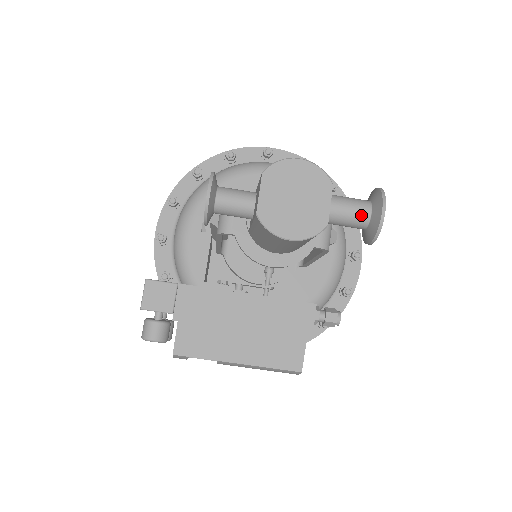
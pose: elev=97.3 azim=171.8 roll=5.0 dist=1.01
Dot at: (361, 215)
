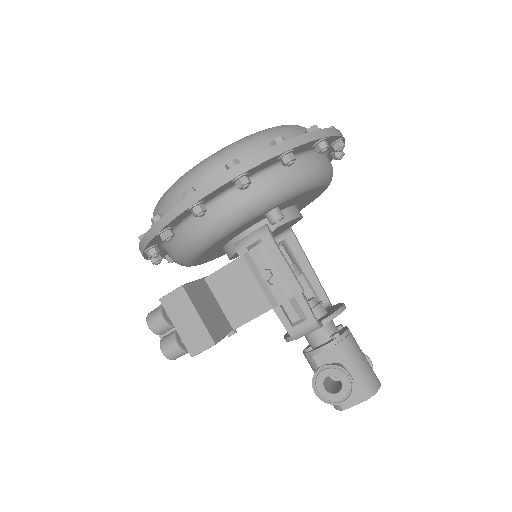
Dot at: occluded
